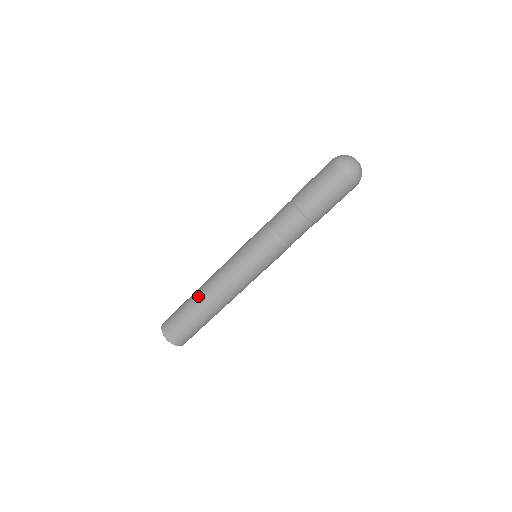
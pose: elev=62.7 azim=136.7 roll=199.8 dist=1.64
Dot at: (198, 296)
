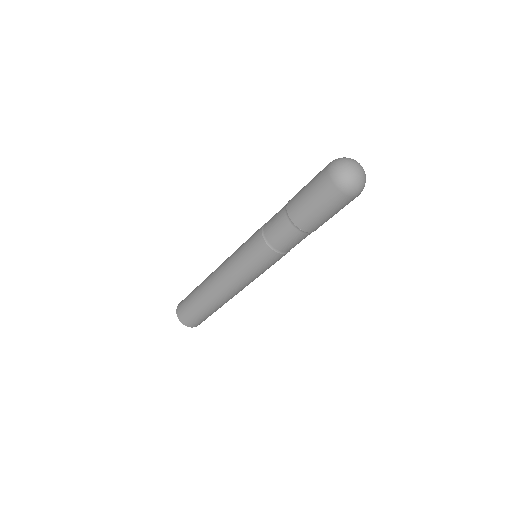
Dot at: (213, 303)
